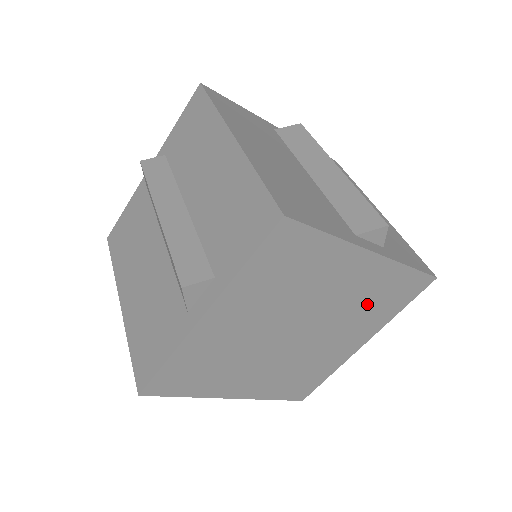
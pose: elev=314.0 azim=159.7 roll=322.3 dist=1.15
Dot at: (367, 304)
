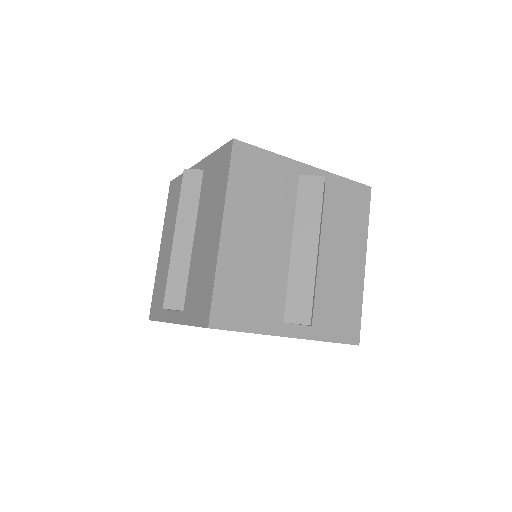
Dot at: occluded
